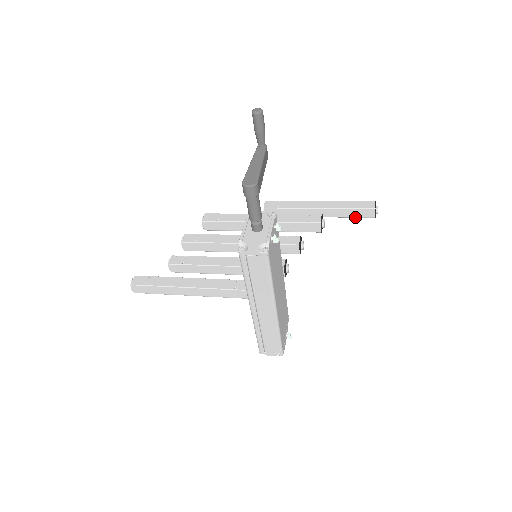
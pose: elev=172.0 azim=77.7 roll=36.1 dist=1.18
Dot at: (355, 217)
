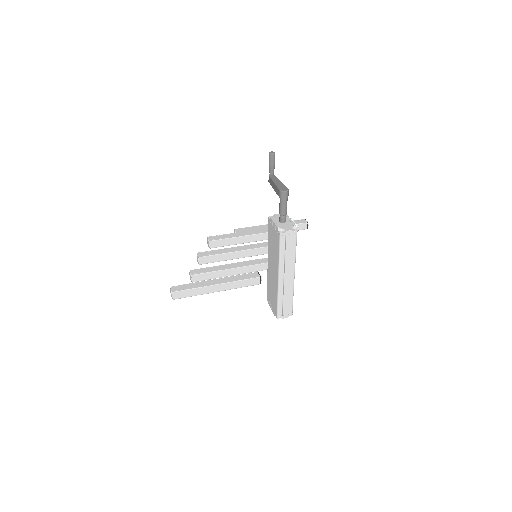
Dot at: occluded
